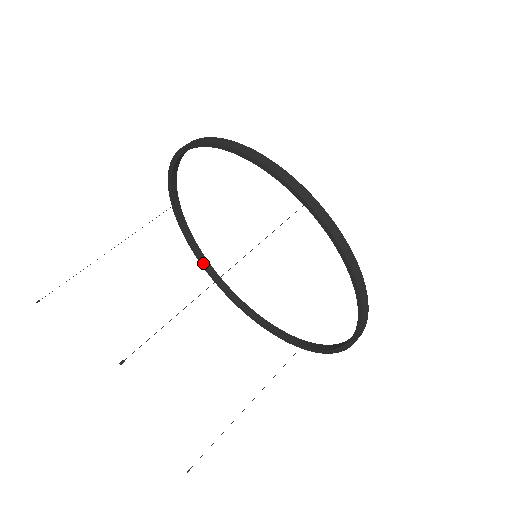
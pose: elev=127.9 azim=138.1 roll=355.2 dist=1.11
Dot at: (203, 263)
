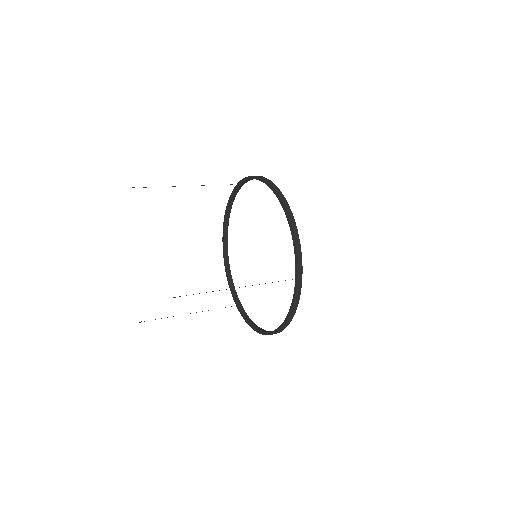
Dot at: (259, 330)
